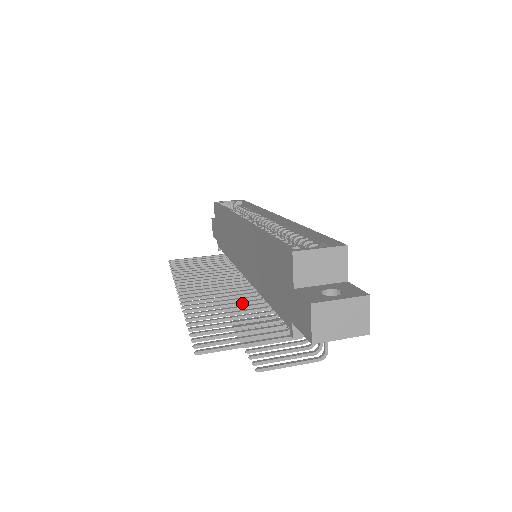
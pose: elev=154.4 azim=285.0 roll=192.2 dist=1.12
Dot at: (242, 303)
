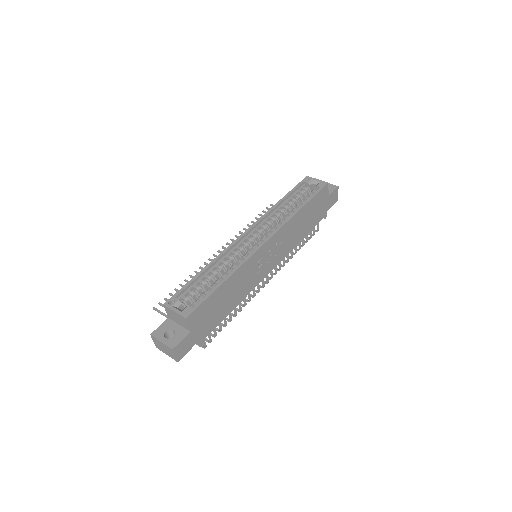
Dot at: occluded
